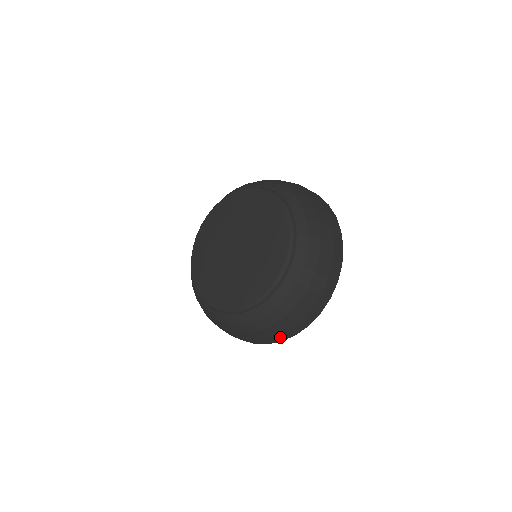
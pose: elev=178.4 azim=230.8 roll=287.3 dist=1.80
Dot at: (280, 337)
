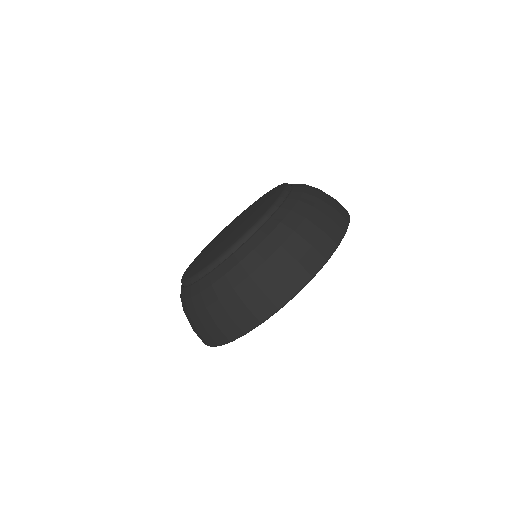
Dot at: (206, 337)
